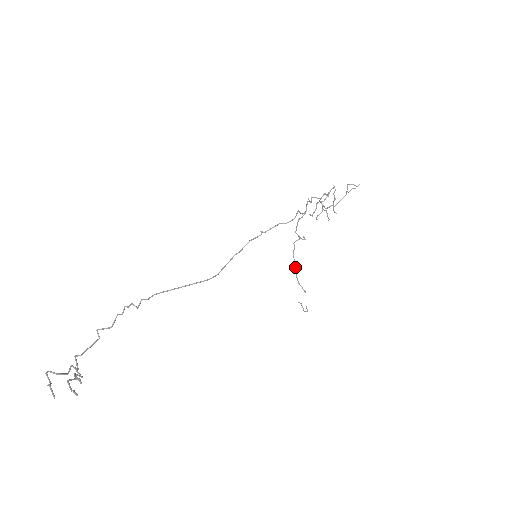
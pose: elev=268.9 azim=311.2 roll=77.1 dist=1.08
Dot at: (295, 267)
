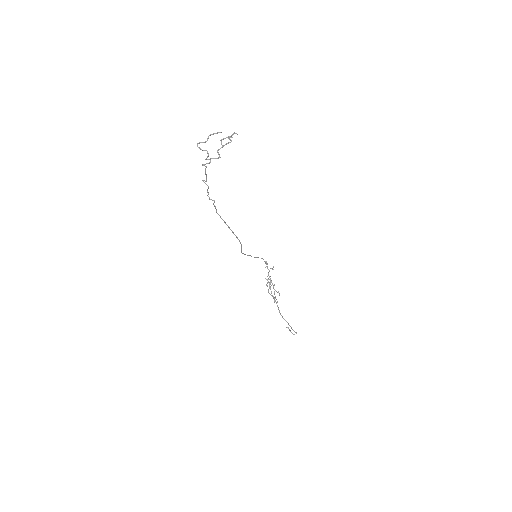
Dot at: occluded
